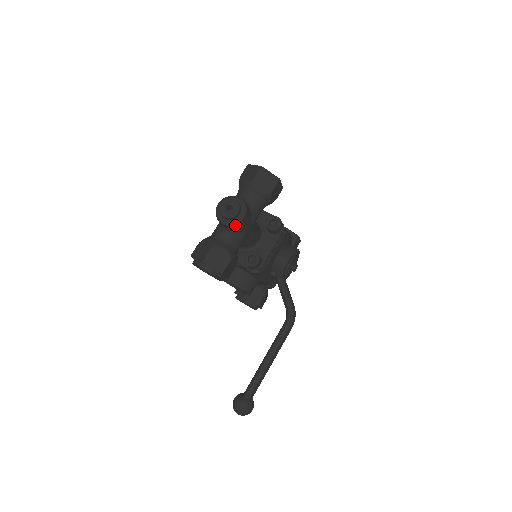
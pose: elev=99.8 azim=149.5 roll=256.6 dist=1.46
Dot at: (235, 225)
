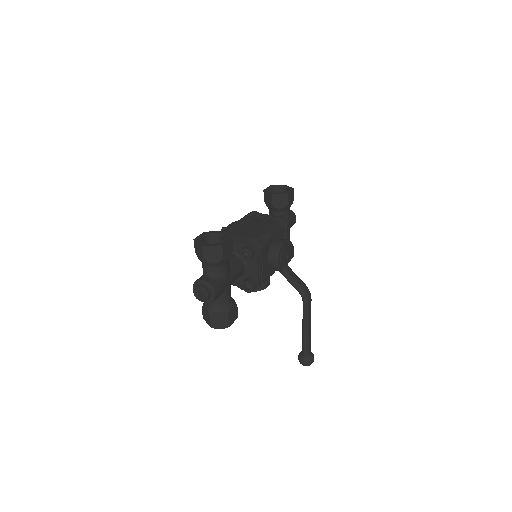
Dot at: occluded
